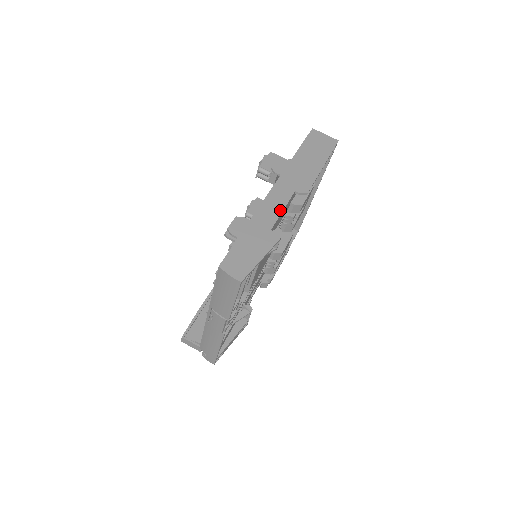
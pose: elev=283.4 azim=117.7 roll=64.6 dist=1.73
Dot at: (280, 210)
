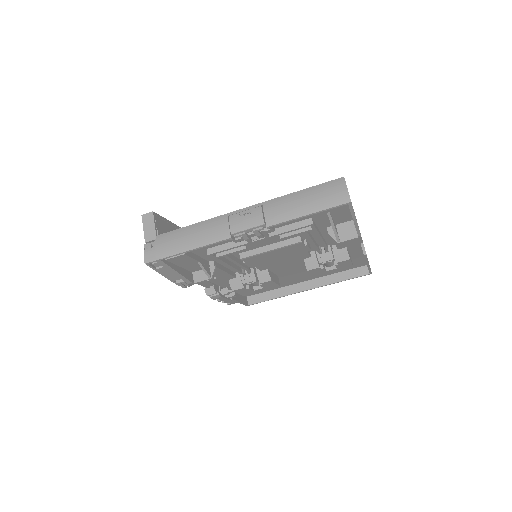
Dot at: occluded
